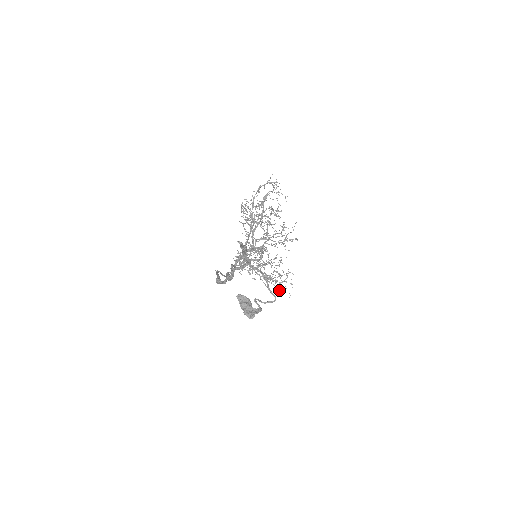
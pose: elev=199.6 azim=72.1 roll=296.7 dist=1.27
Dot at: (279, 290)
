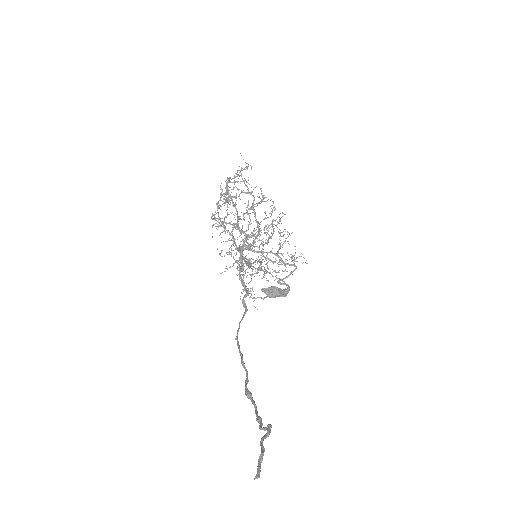
Dot at: occluded
